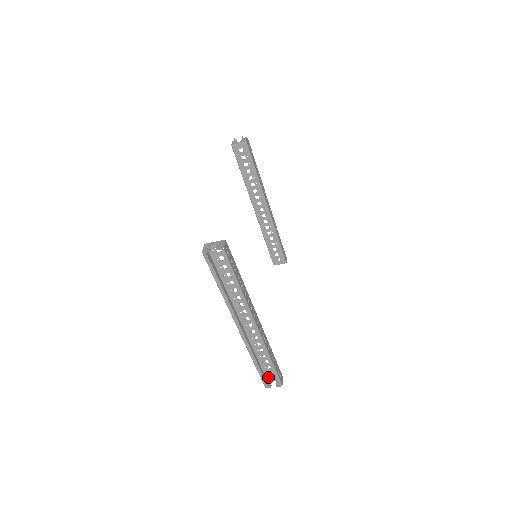
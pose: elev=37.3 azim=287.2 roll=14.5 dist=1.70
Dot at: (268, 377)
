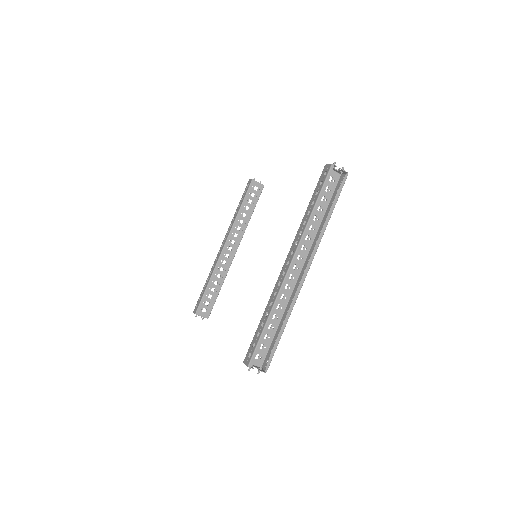
Dot at: occluded
